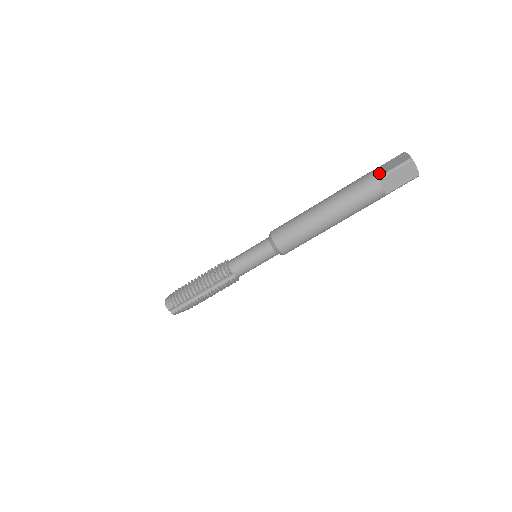
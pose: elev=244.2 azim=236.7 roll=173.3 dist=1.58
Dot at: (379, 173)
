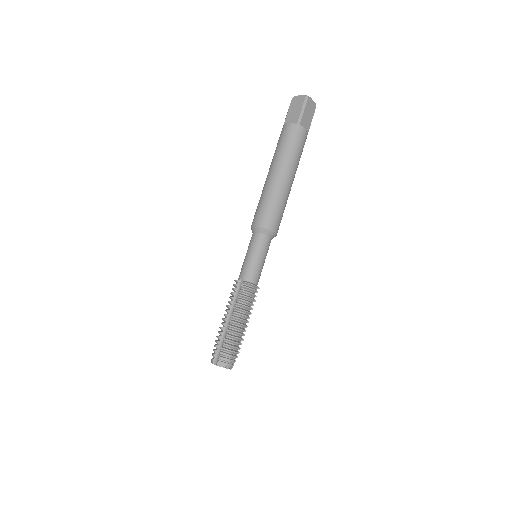
Dot at: occluded
